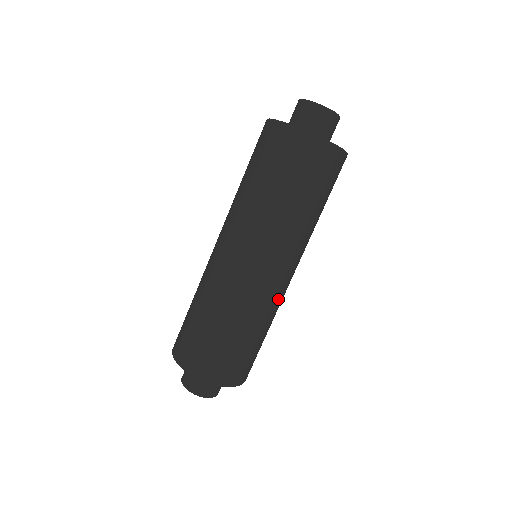
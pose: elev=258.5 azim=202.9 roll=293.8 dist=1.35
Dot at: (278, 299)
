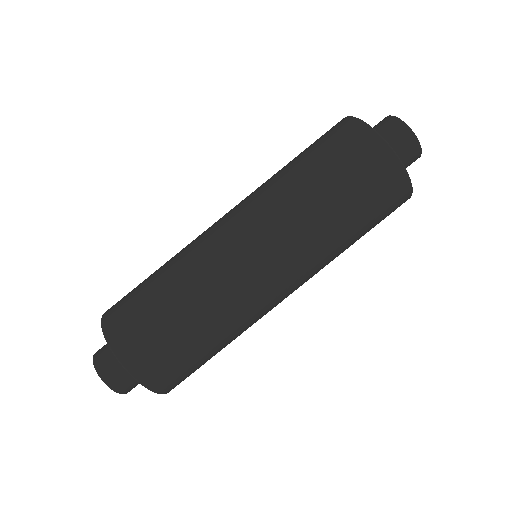
Dot at: occluded
